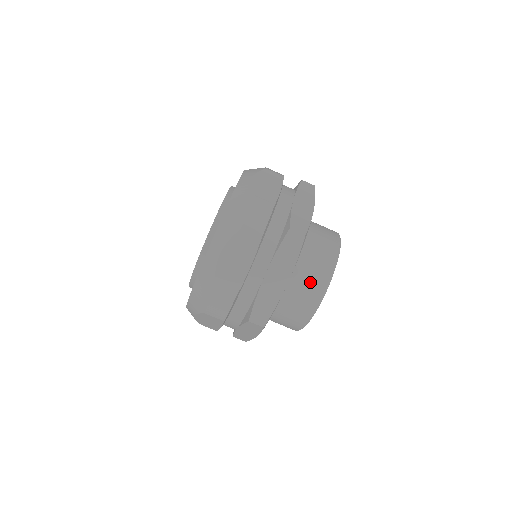
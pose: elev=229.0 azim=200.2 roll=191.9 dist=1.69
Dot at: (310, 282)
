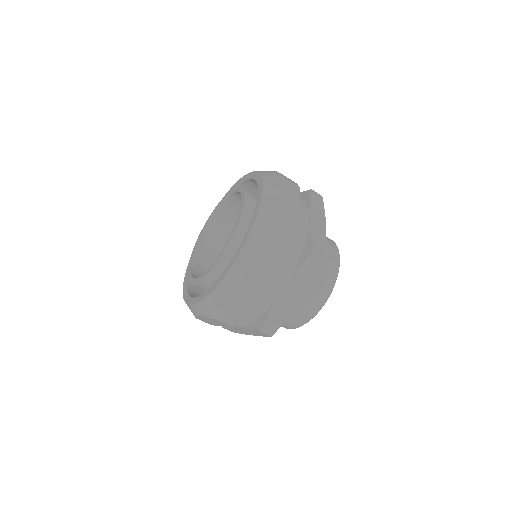
Dot at: (314, 294)
